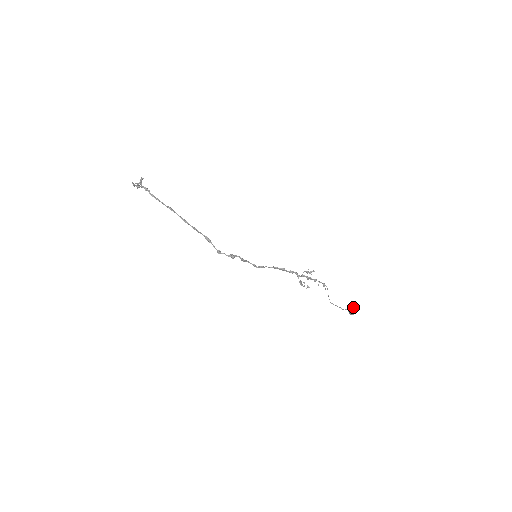
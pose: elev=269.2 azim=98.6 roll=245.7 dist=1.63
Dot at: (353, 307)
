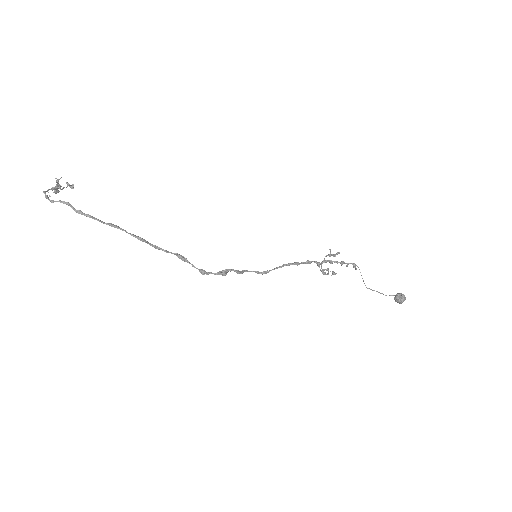
Dot at: (401, 294)
